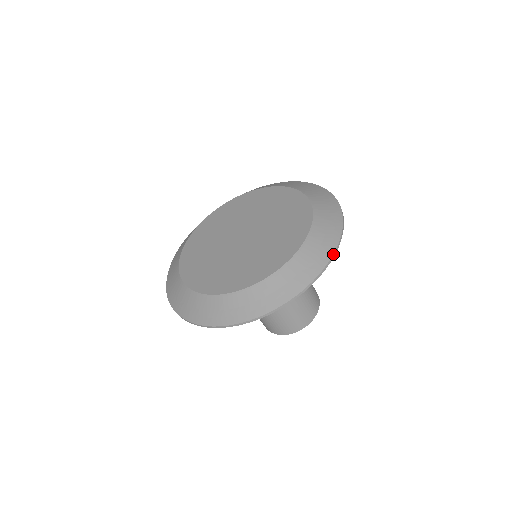
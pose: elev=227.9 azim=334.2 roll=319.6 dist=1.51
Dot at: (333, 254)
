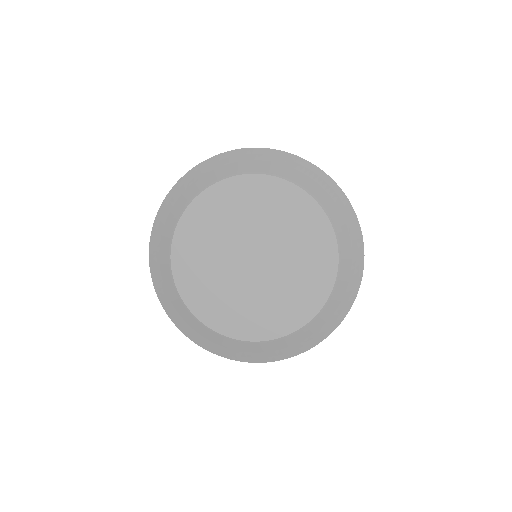
Dot at: occluded
